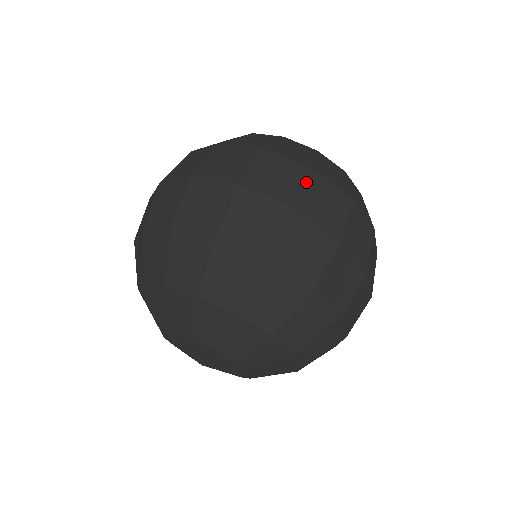
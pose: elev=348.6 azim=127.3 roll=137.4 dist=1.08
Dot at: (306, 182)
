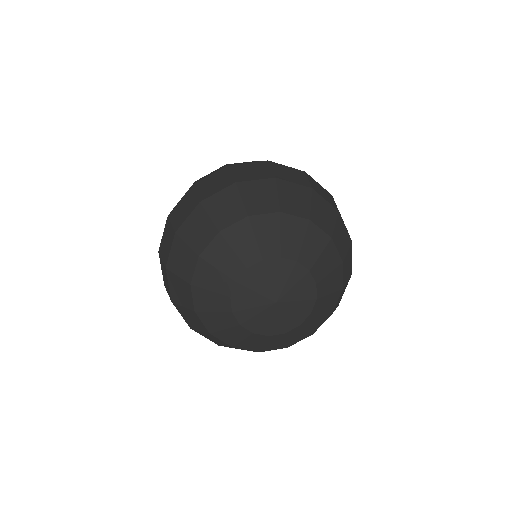
Dot at: occluded
